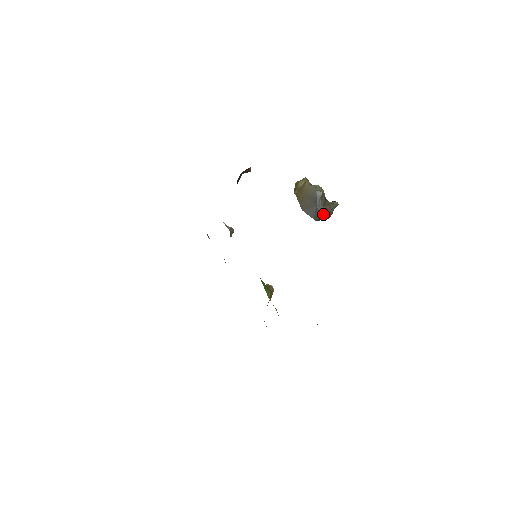
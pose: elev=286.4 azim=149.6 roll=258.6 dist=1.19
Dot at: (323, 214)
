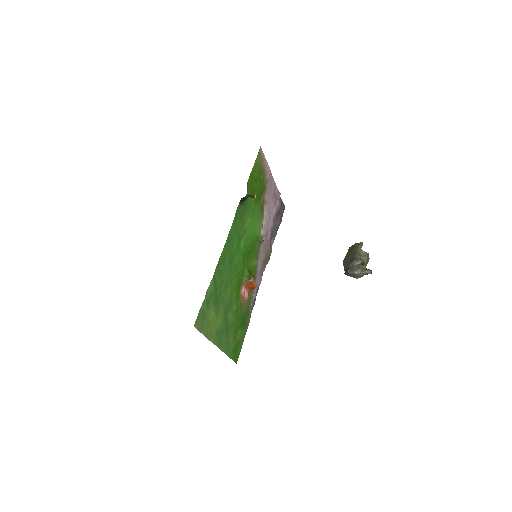
Dot at: (350, 272)
